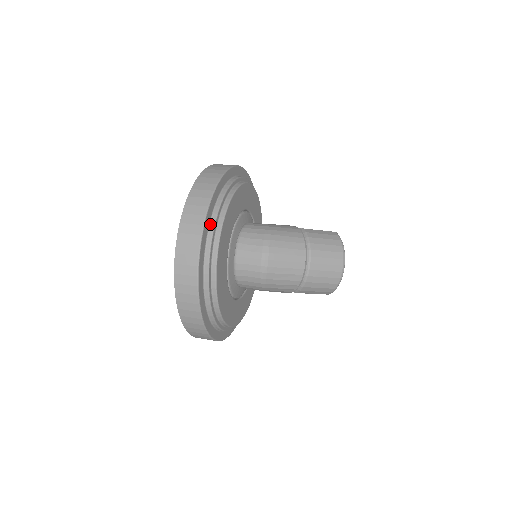
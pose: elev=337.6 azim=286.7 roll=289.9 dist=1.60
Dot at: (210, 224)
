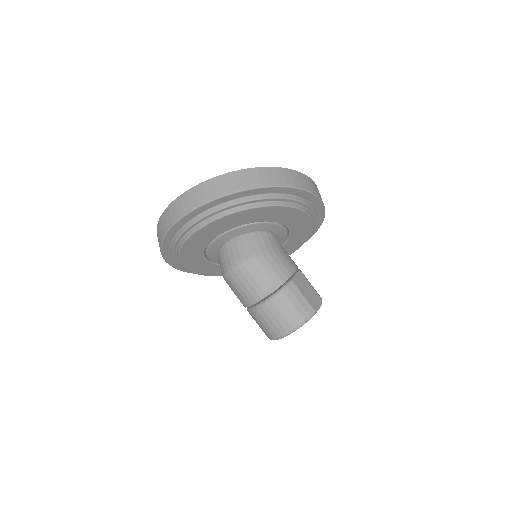
Dot at: (210, 209)
